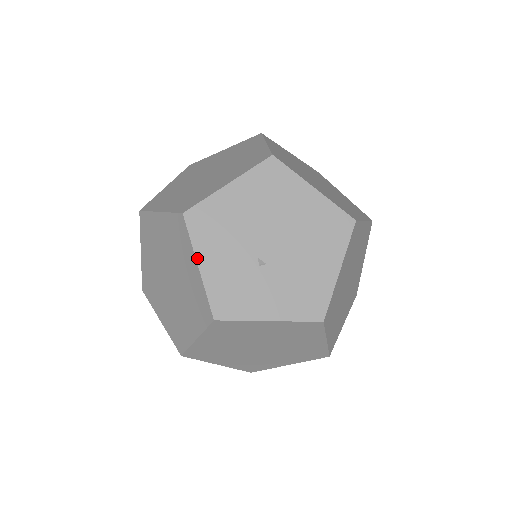
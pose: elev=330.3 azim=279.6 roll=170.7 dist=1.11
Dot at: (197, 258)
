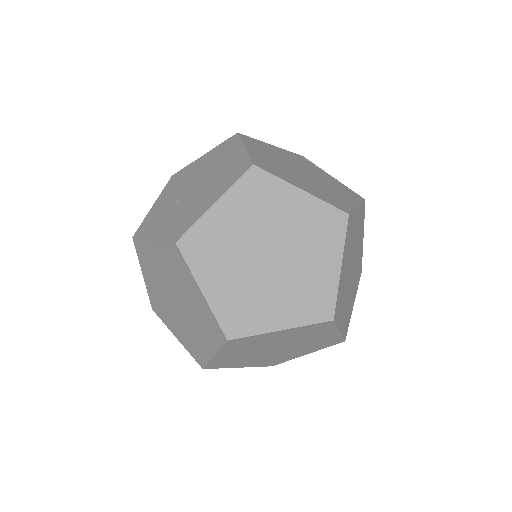
Dot at: (157, 200)
